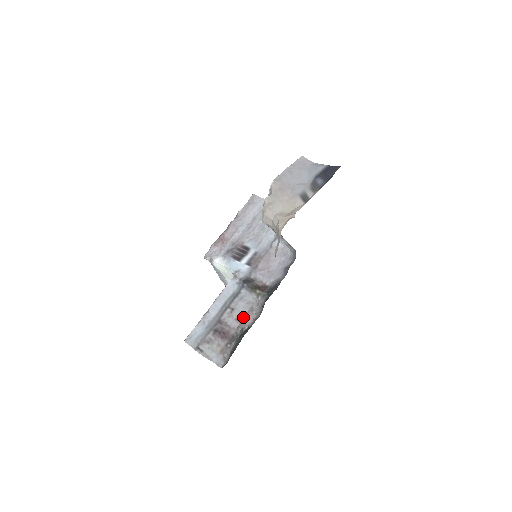
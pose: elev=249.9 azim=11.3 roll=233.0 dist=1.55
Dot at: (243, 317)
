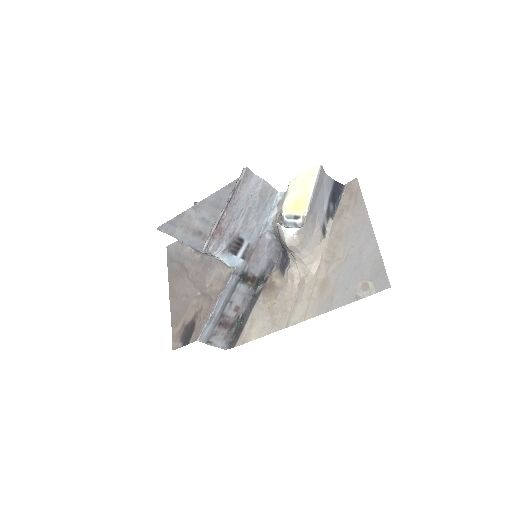
Dot at: (239, 307)
